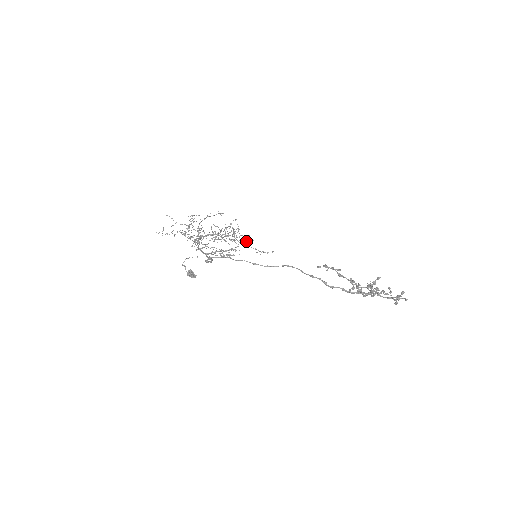
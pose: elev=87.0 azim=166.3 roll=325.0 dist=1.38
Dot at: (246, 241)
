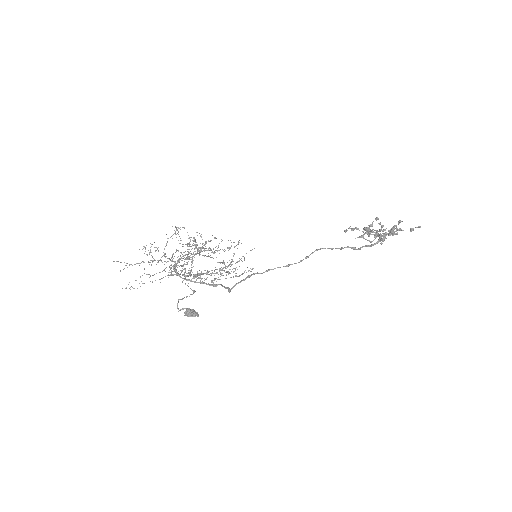
Dot at: (218, 245)
